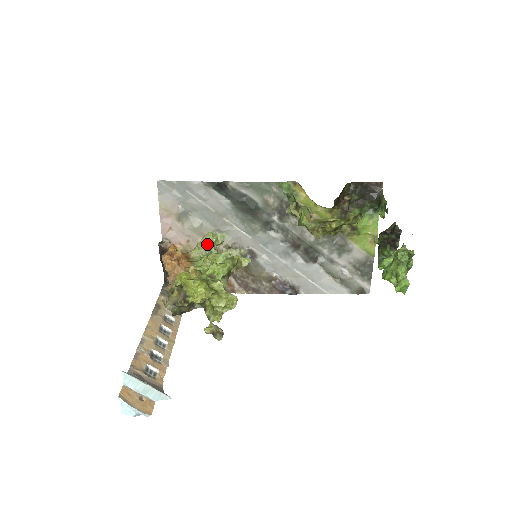
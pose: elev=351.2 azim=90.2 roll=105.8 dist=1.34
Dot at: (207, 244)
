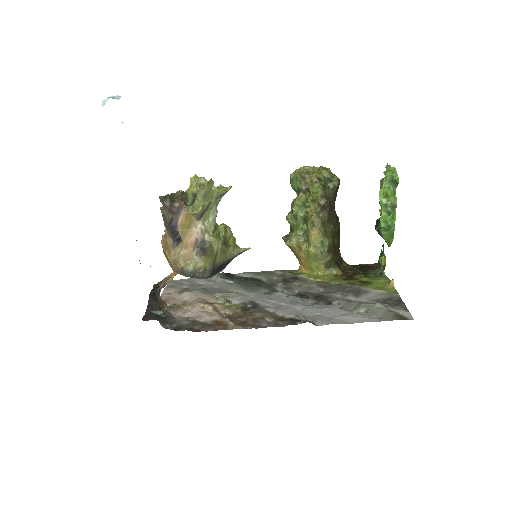
Dot at: occluded
